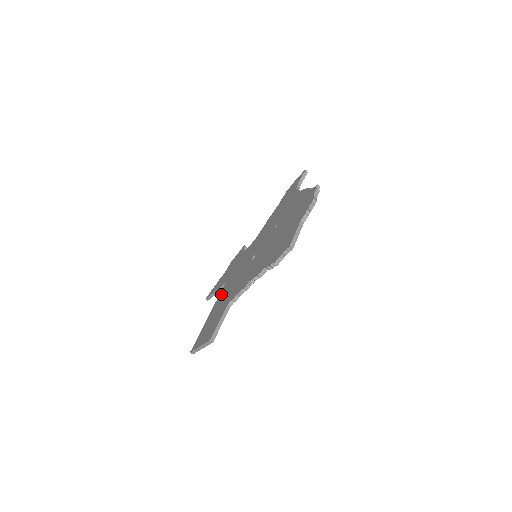
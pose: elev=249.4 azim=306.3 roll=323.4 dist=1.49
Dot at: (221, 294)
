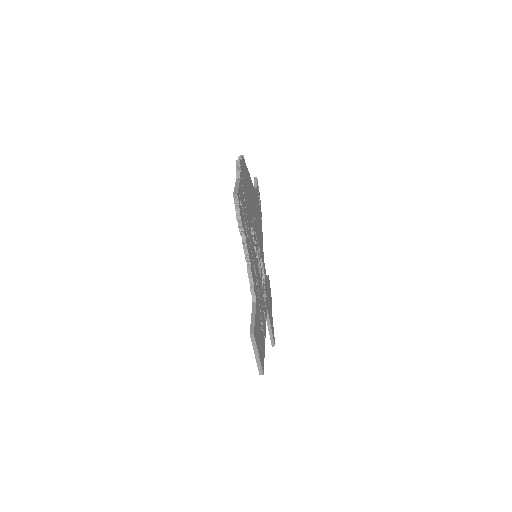
Dot at: occluded
